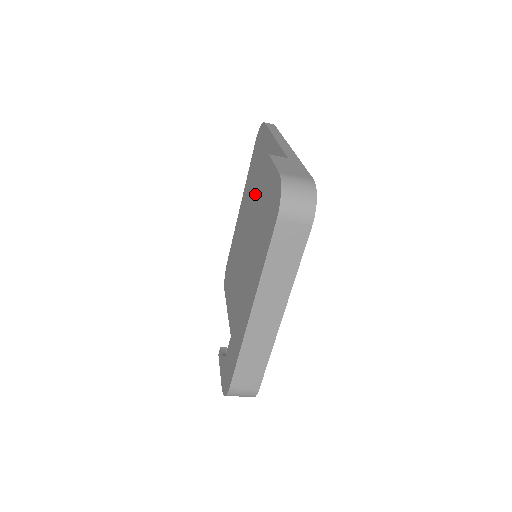
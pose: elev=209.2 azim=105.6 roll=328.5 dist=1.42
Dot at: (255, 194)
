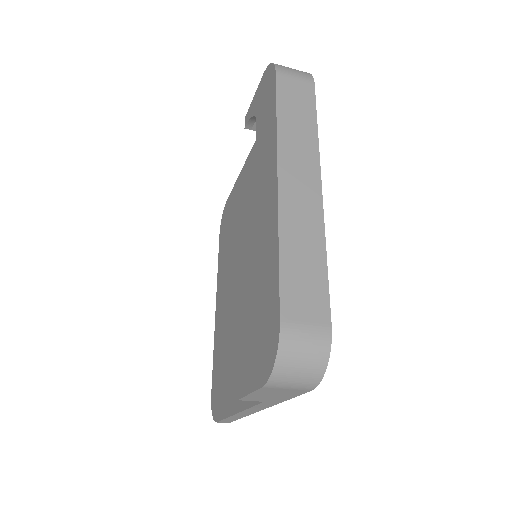
Dot at: (234, 240)
